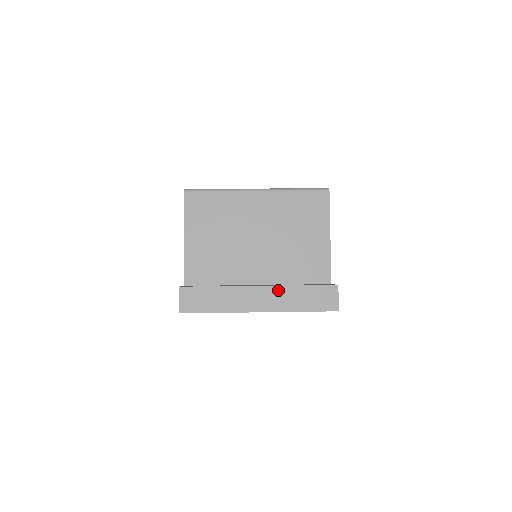
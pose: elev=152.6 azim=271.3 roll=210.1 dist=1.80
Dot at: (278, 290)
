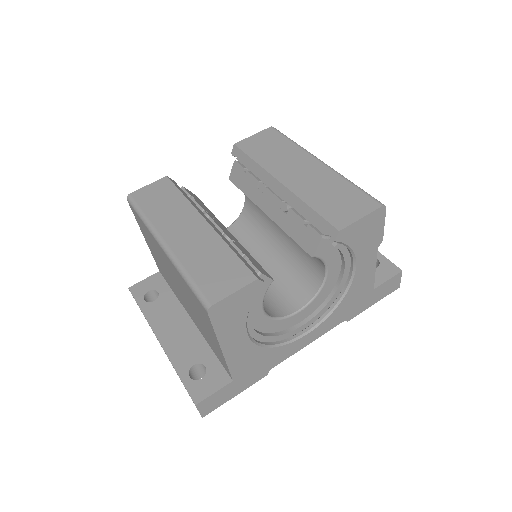
Dot at: (167, 356)
